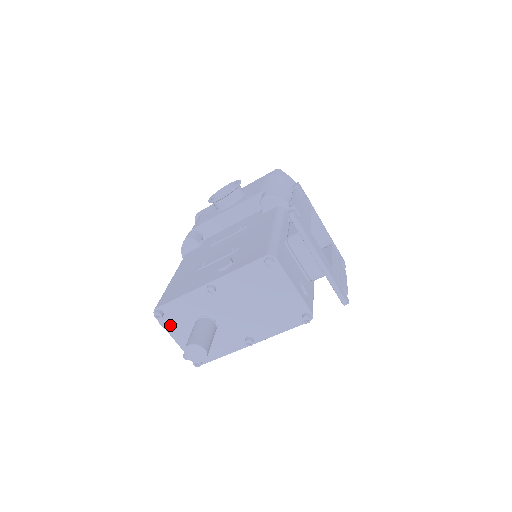
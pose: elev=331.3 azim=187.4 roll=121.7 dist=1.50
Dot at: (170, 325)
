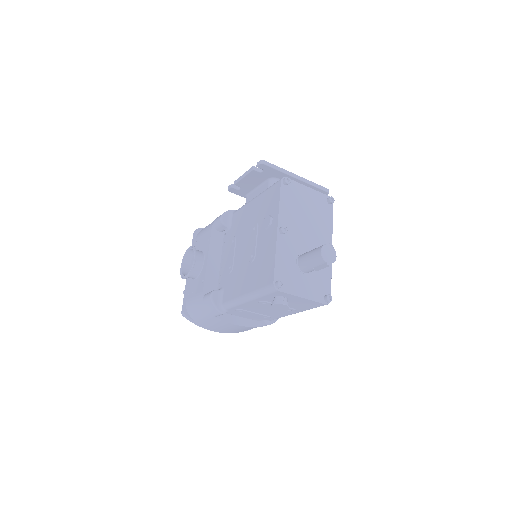
Dot at: (291, 288)
